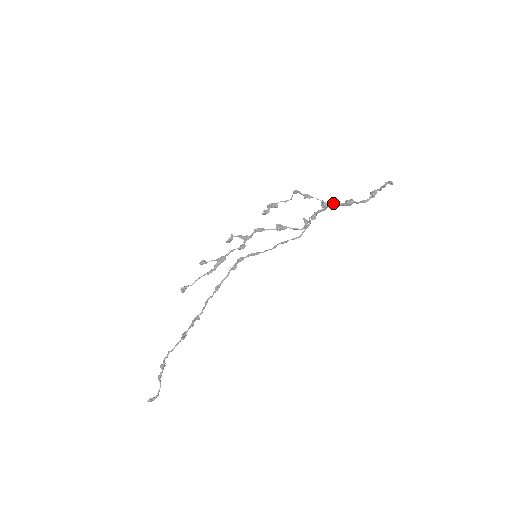
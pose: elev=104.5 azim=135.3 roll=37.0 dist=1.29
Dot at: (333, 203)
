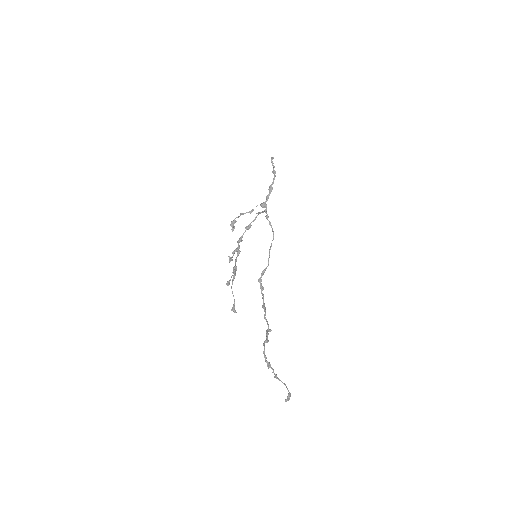
Dot at: (266, 199)
